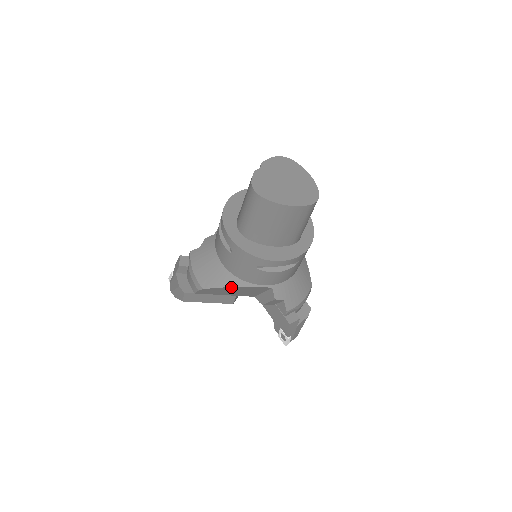
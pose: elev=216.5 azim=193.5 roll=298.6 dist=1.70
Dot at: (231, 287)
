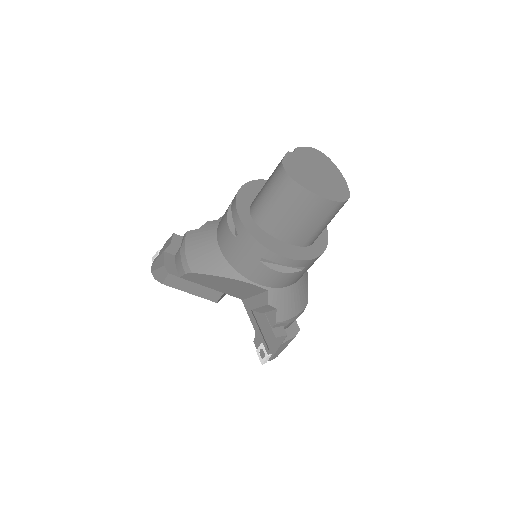
Dot at: (224, 278)
